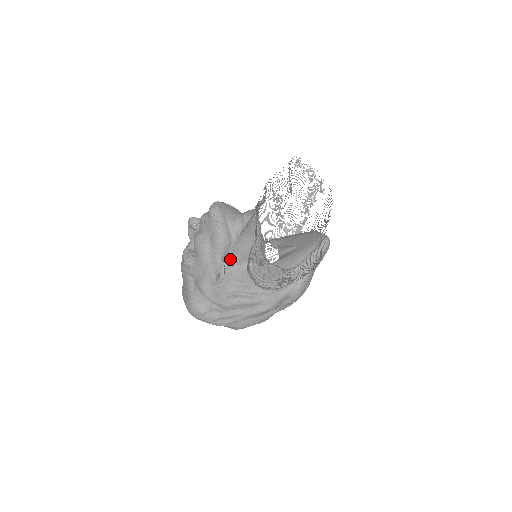
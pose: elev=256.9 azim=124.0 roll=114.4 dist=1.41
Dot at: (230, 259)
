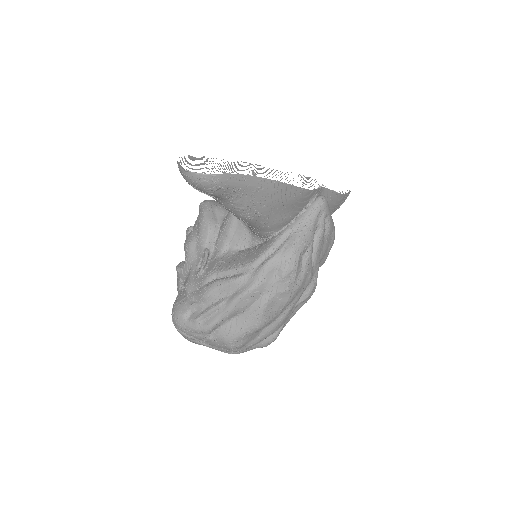
Dot at: (216, 247)
